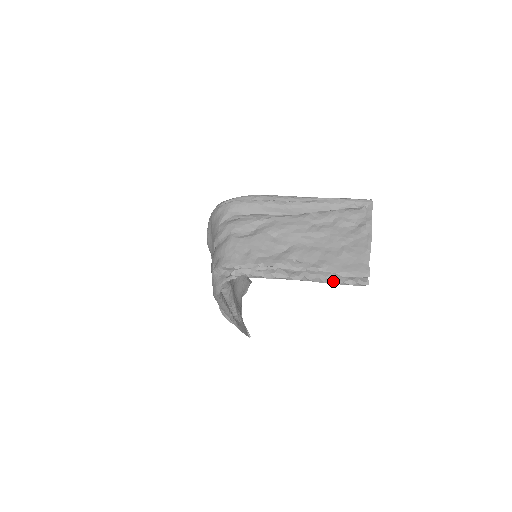
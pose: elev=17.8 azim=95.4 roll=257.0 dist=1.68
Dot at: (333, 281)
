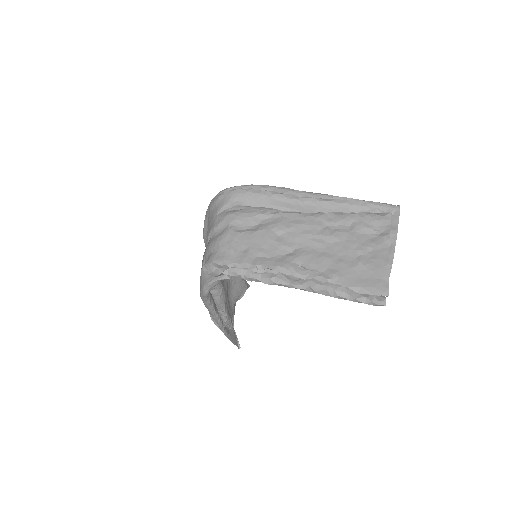
Dot at: (343, 296)
